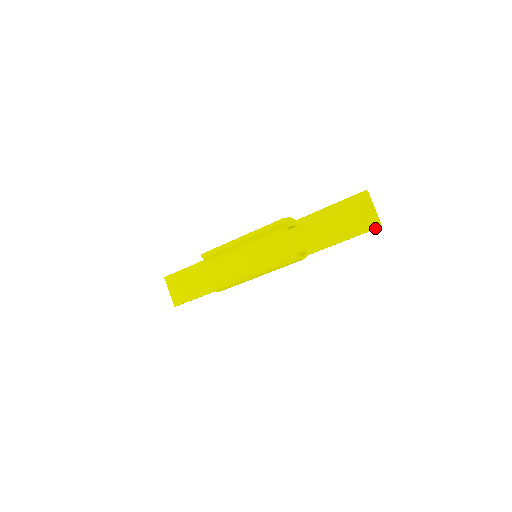
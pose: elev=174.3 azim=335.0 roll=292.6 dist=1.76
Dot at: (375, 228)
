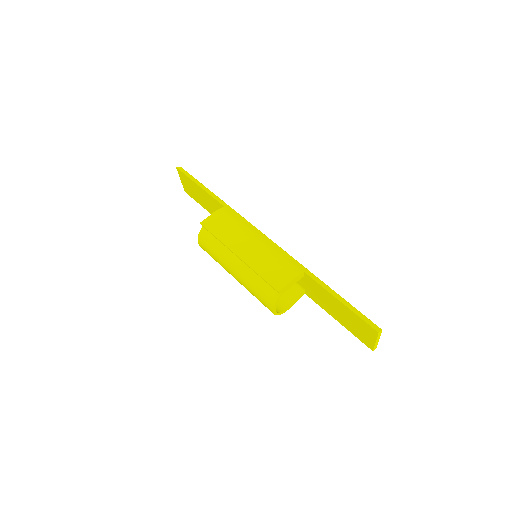
Dot at: (367, 346)
